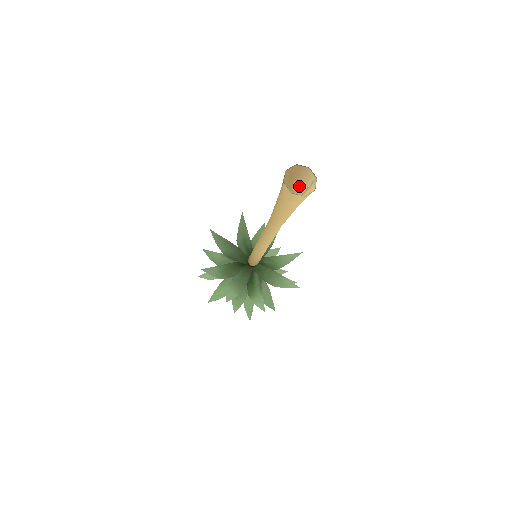
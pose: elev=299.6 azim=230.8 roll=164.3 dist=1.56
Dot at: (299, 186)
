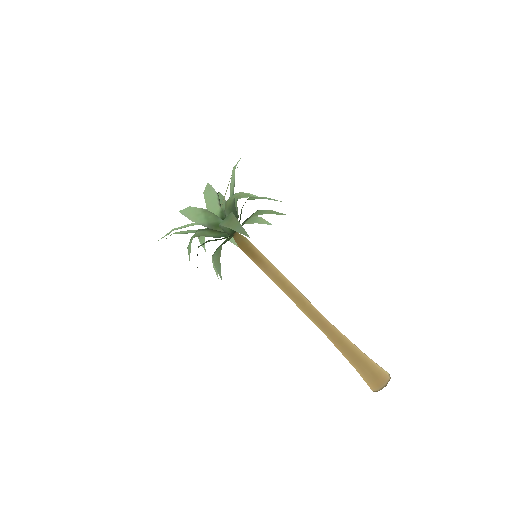
Dot at: (372, 363)
